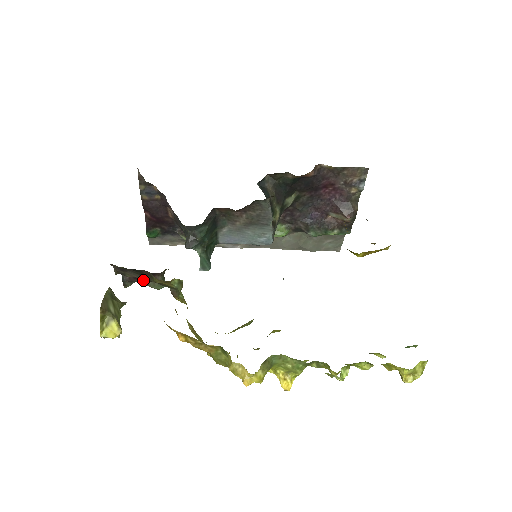
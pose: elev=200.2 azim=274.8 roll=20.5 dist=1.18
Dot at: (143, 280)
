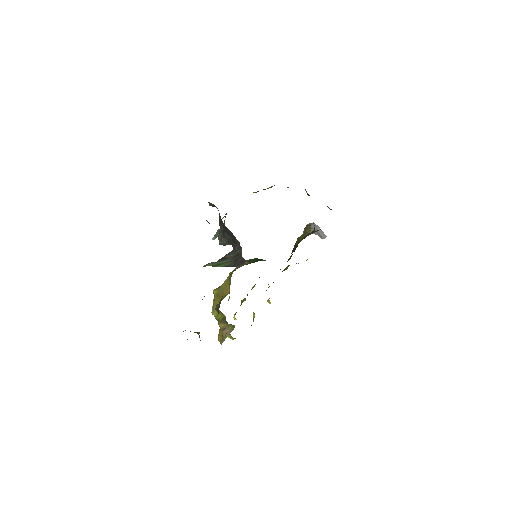
Dot at: occluded
